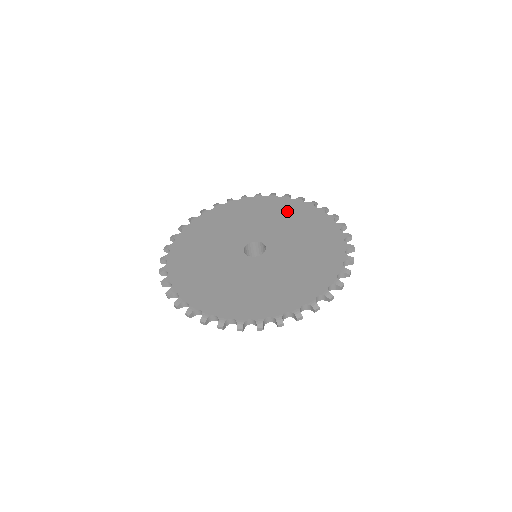
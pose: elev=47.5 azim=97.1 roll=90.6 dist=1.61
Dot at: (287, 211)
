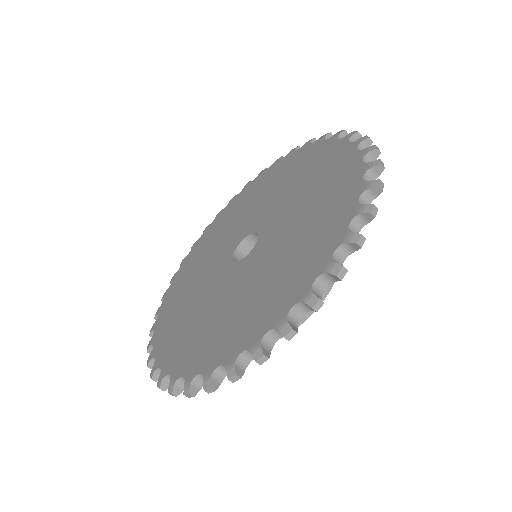
Dot at: (245, 200)
